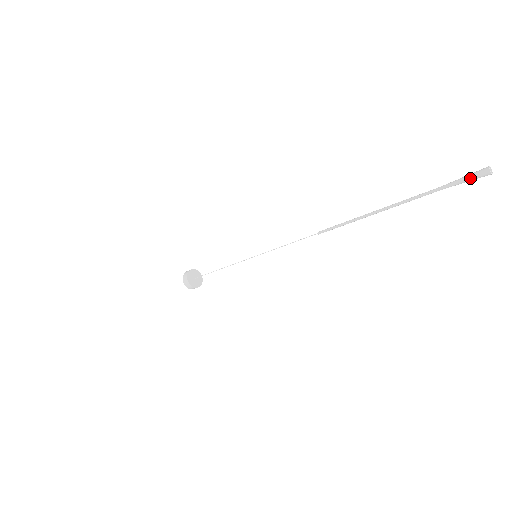
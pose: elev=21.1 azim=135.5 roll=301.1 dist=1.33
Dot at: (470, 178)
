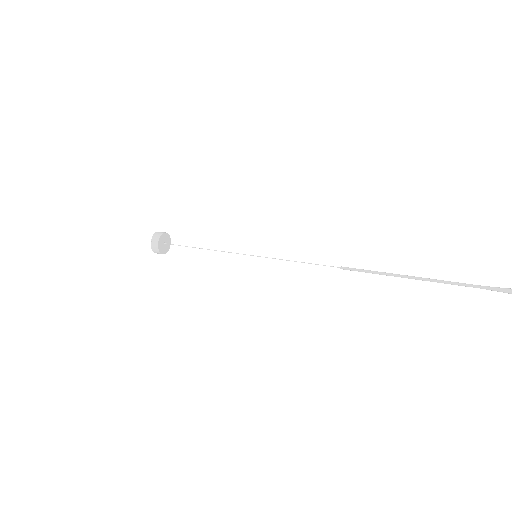
Dot at: out of frame
